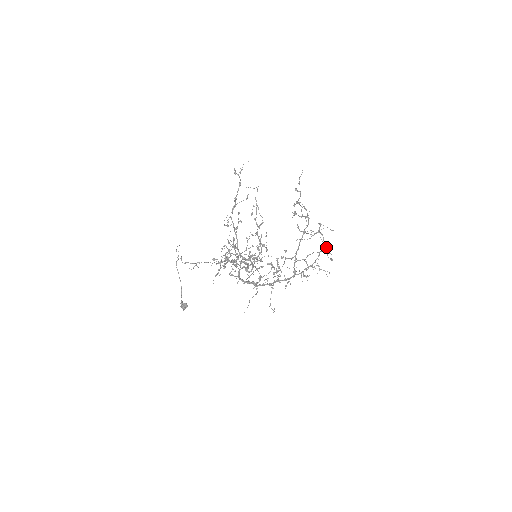
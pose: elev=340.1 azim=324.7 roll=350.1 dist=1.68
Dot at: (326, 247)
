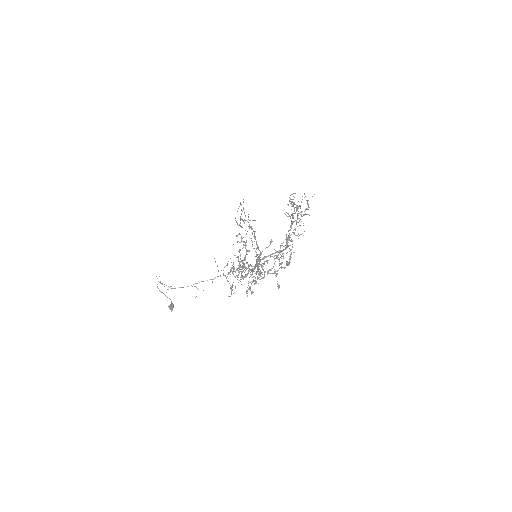
Dot at: (291, 202)
